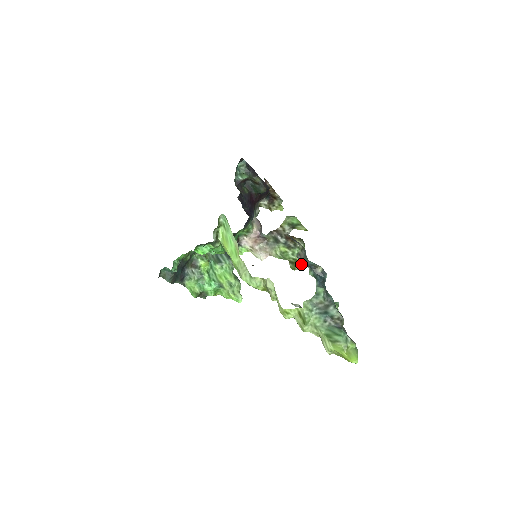
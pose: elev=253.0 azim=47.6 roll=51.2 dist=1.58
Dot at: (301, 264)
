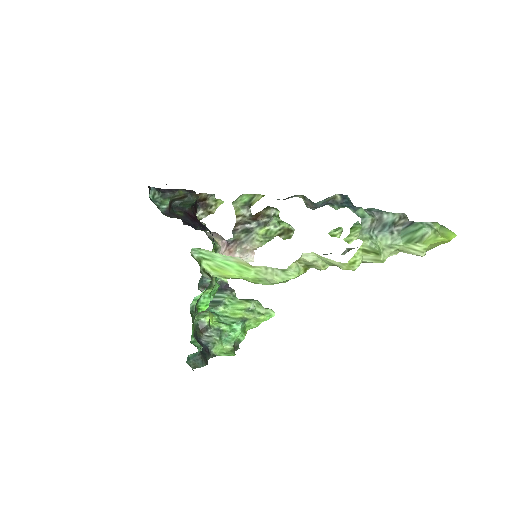
Dot at: (291, 227)
